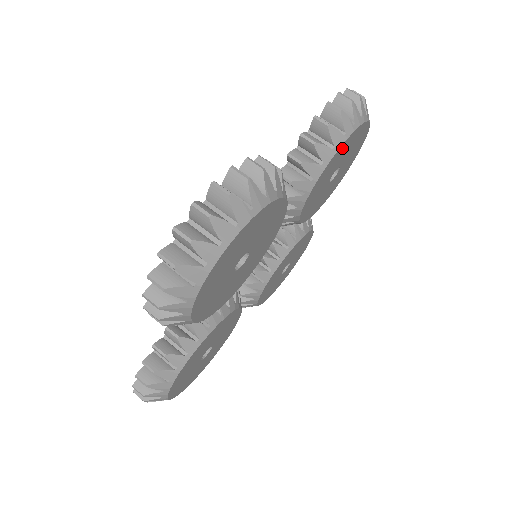
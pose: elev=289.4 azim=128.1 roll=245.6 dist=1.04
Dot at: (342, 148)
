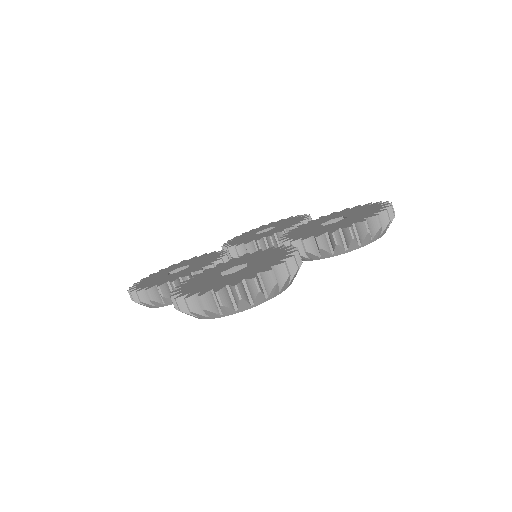
Dot at: occluded
